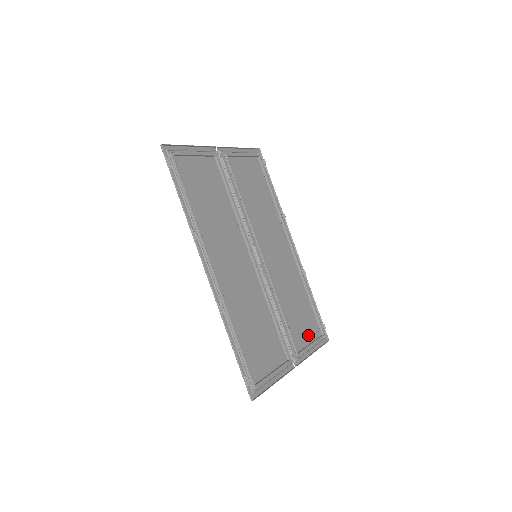
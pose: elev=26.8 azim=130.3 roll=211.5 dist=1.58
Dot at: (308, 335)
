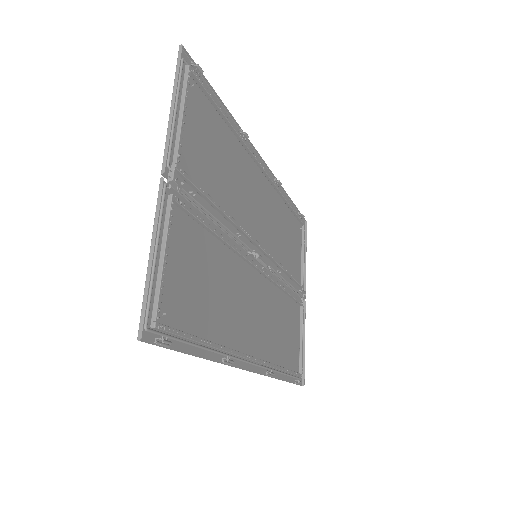
Dot at: (298, 248)
